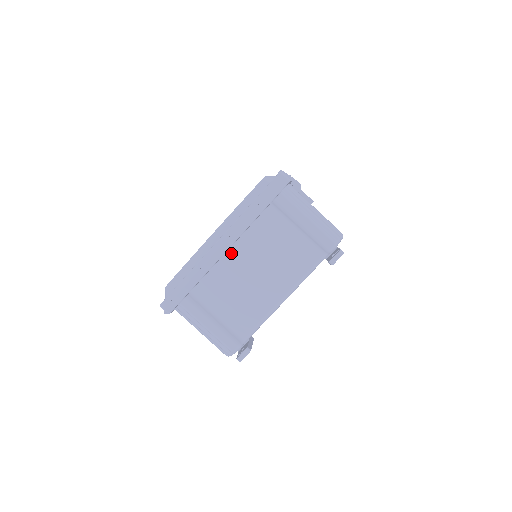
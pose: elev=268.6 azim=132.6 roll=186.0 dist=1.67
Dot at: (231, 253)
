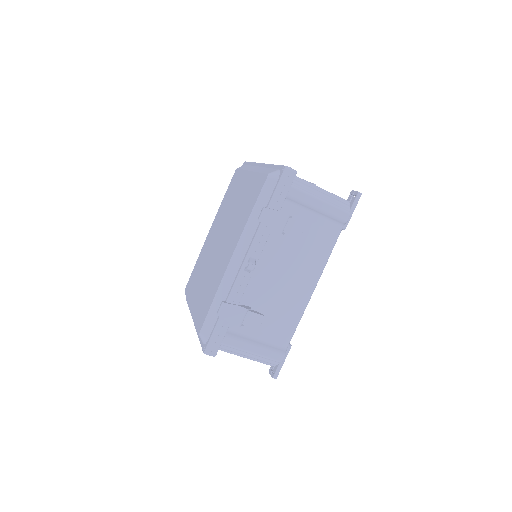
Dot at: occluded
